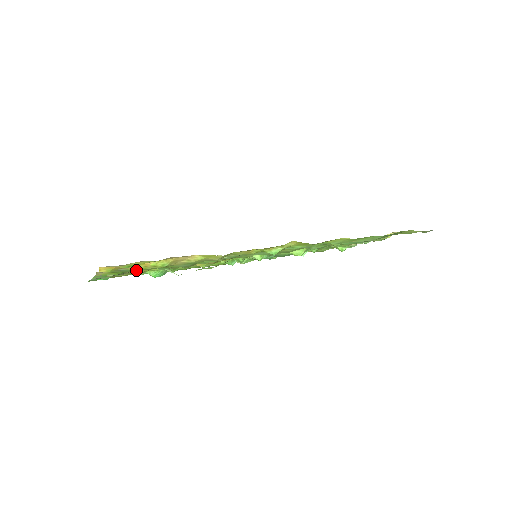
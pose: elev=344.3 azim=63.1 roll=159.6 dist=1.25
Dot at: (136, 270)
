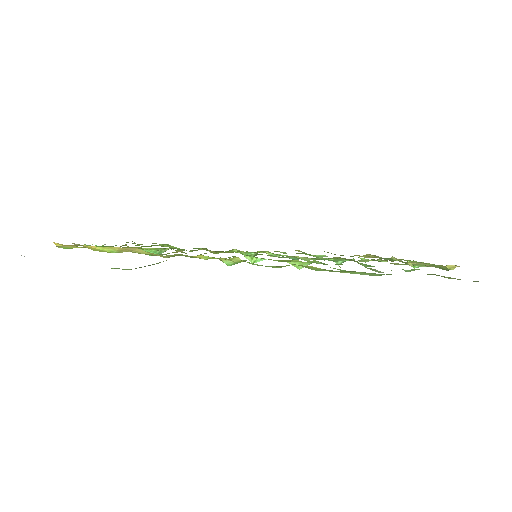
Dot at: occluded
